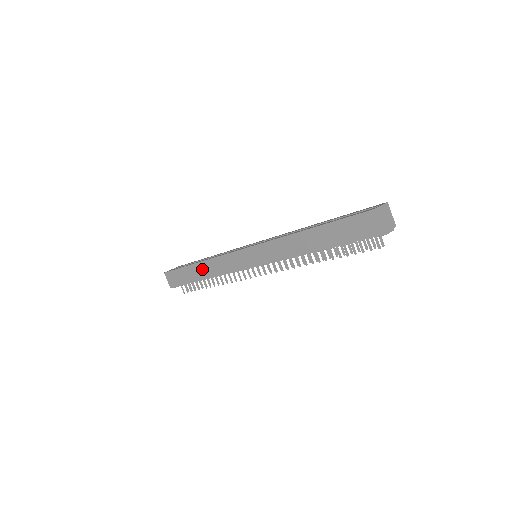
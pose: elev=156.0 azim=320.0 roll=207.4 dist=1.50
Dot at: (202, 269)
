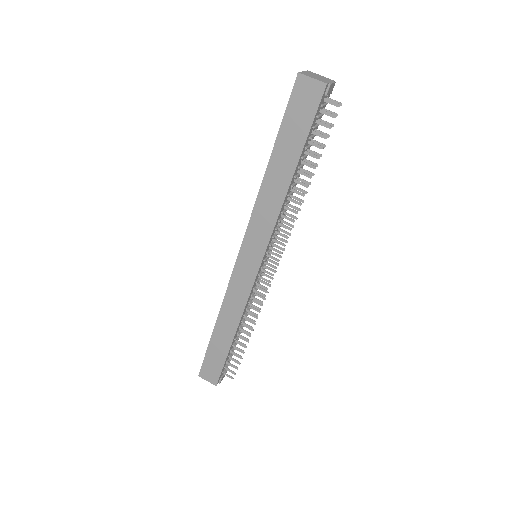
Dot at: (224, 326)
